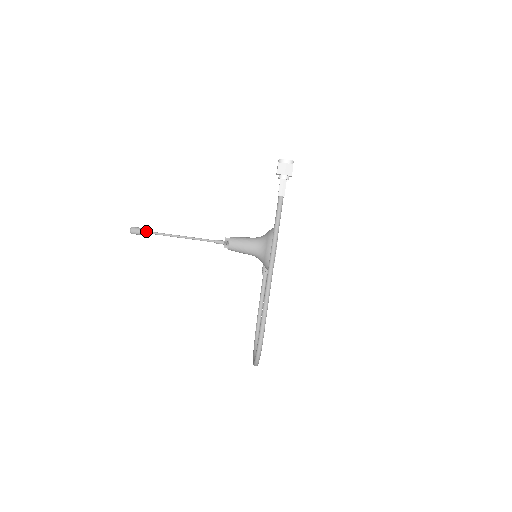
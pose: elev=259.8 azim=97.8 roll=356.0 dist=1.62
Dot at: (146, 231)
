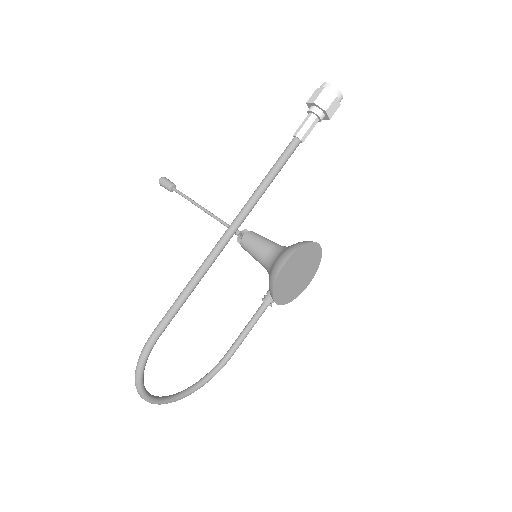
Dot at: (174, 187)
